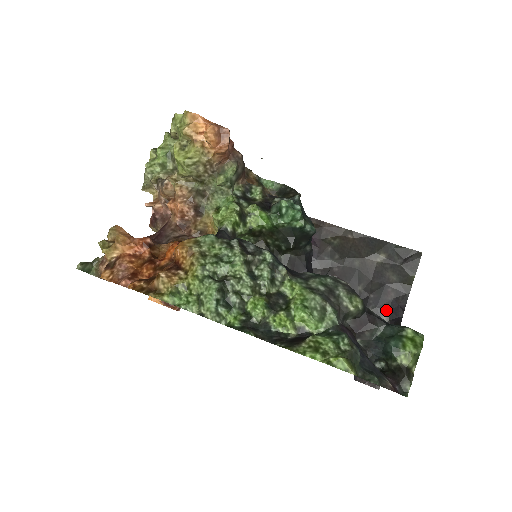
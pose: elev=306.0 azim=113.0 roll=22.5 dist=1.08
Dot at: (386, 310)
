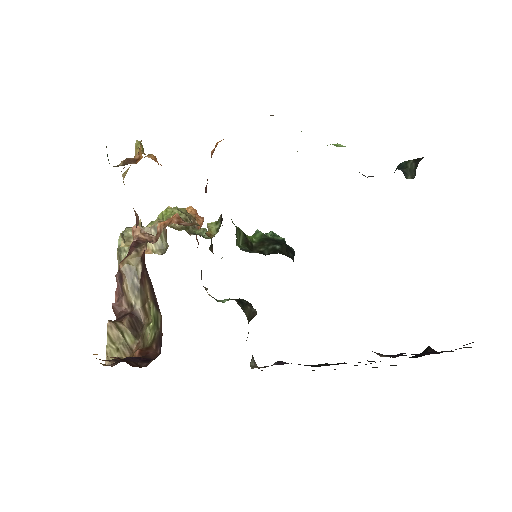
Dot at: occluded
